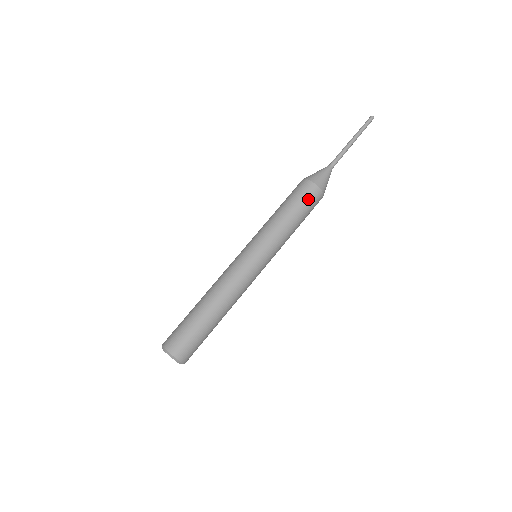
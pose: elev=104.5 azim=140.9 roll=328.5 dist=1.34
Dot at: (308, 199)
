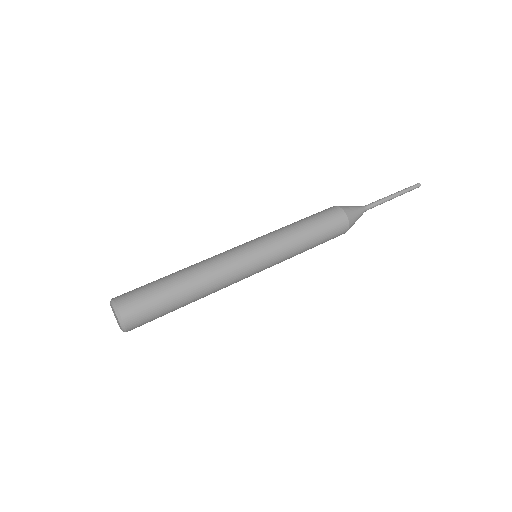
Dot at: (321, 212)
